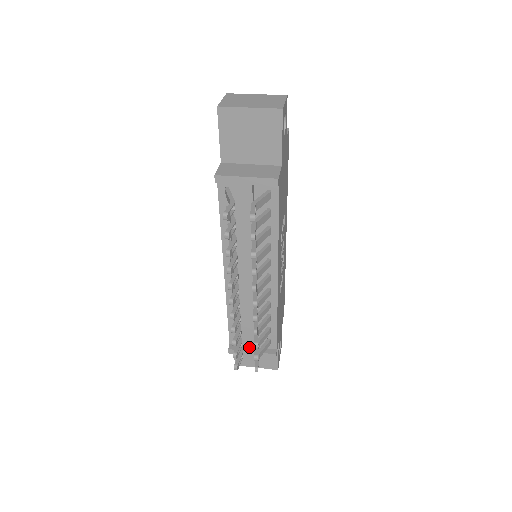
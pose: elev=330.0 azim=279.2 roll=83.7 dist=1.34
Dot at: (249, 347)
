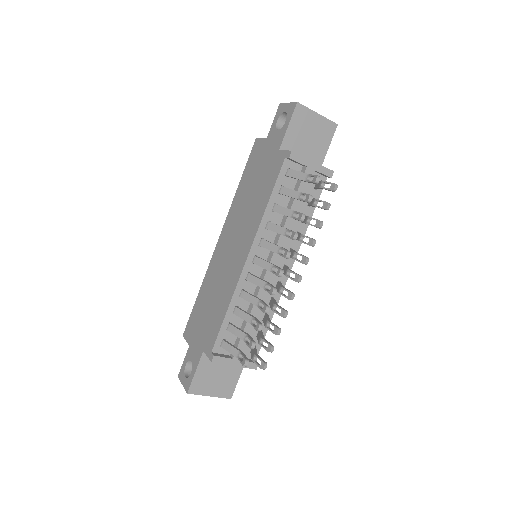
Dot at: occluded
